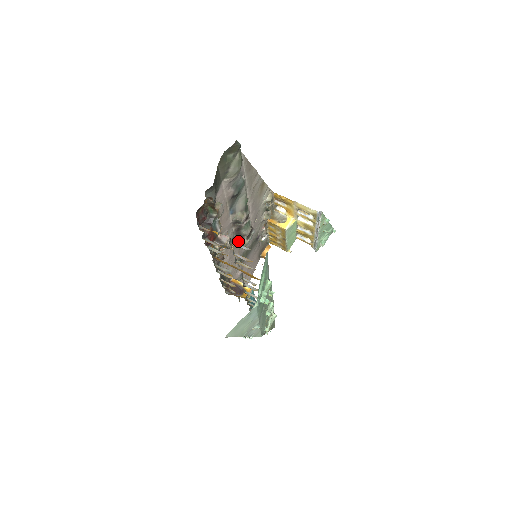
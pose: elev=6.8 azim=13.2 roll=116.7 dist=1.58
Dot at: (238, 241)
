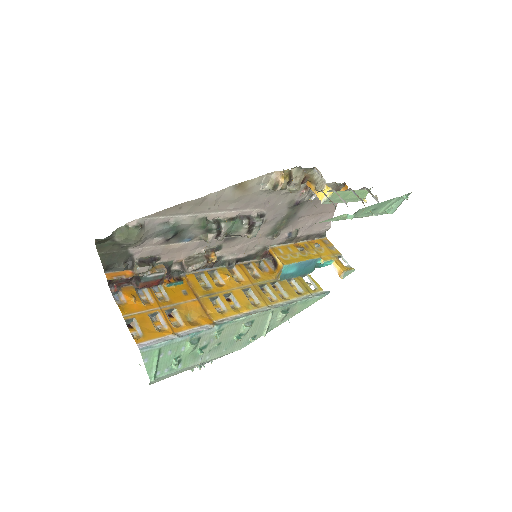
Dot at: occluded
